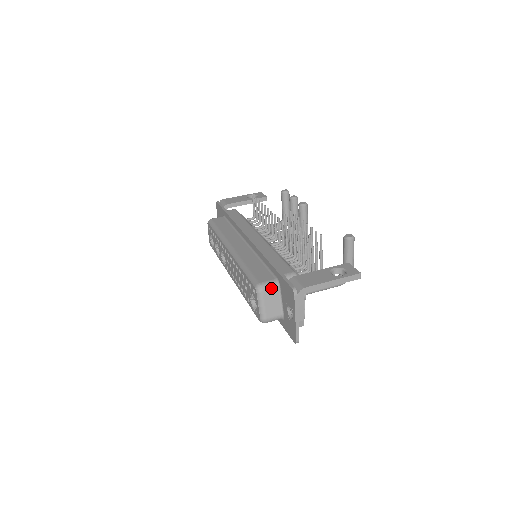
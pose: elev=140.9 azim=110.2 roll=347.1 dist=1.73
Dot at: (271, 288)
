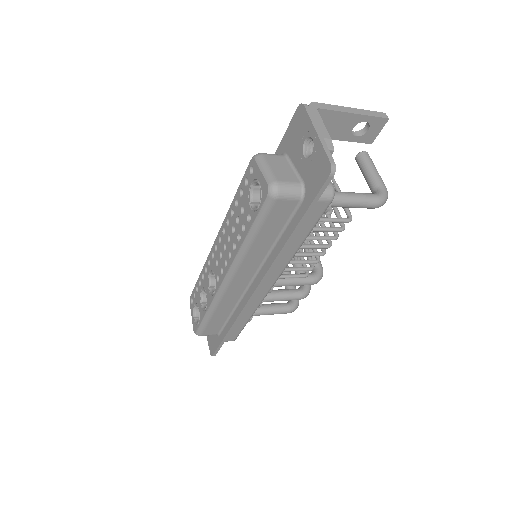
Dot at: (274, 155)
